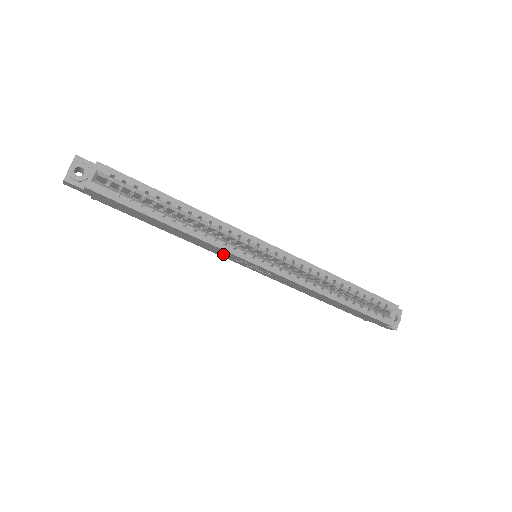
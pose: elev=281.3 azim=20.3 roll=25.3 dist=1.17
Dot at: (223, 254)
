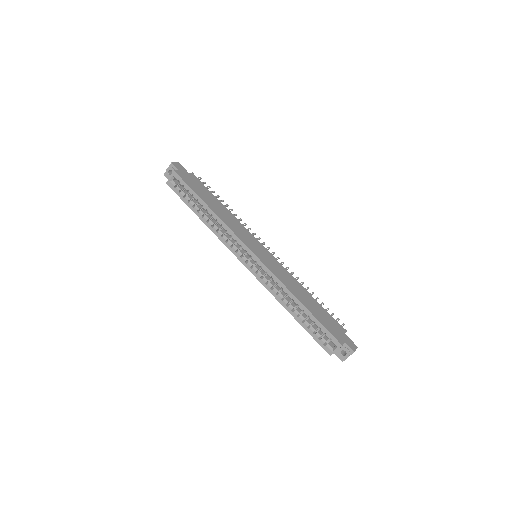
Dot at: occluded
